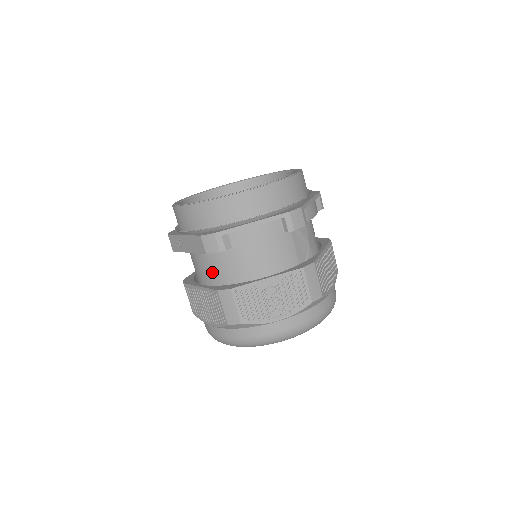
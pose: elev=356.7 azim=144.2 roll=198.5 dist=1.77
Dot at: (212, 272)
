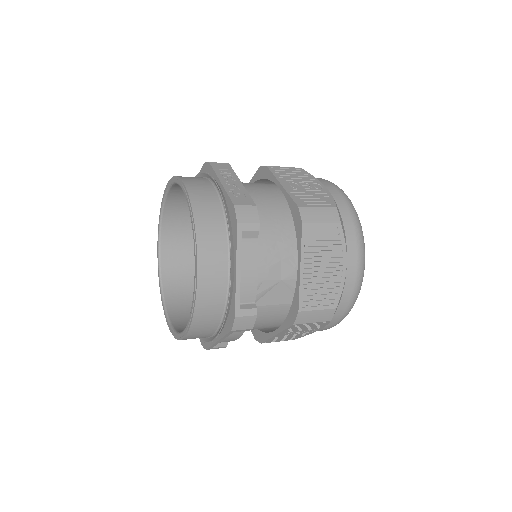
Dot at: occluded
